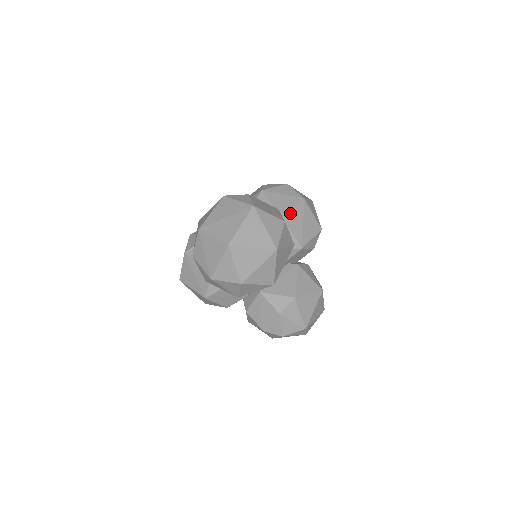
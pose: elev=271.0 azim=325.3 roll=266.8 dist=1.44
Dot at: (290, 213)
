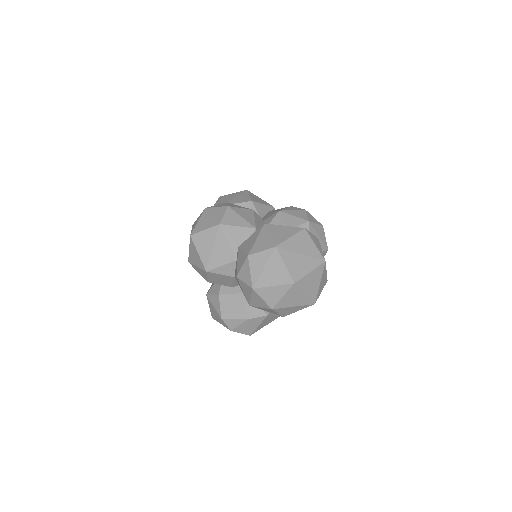
Dot at: occluded
